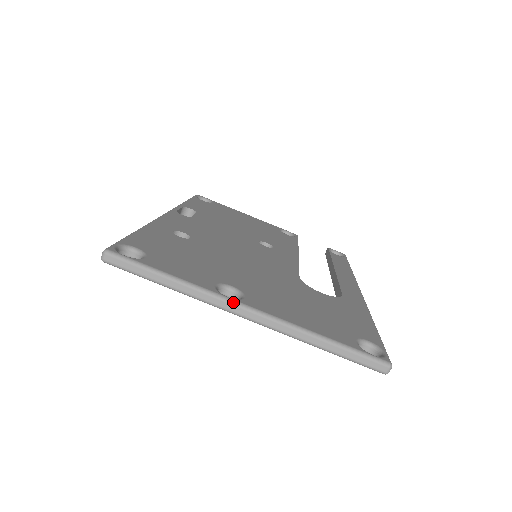
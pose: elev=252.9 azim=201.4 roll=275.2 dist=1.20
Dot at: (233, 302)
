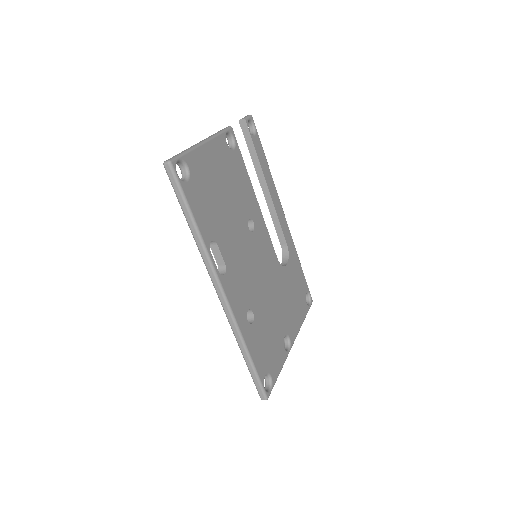
Dot at: occluded
